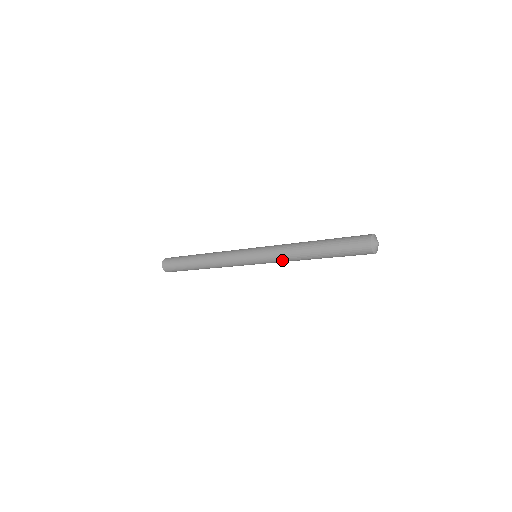
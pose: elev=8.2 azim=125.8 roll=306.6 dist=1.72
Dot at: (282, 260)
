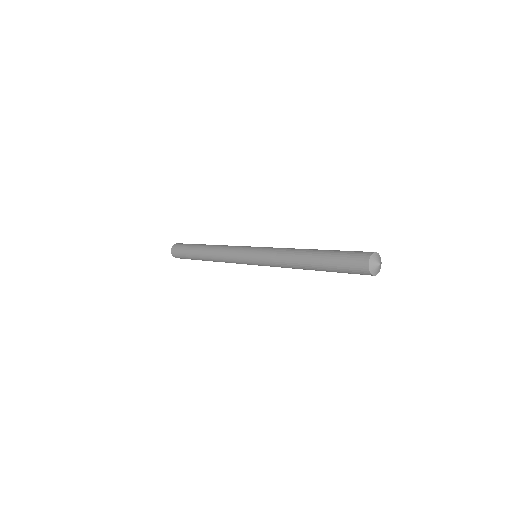
Dot at: (277, 264)
